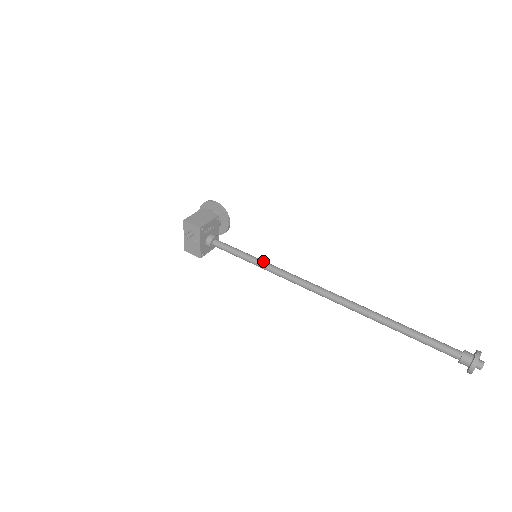
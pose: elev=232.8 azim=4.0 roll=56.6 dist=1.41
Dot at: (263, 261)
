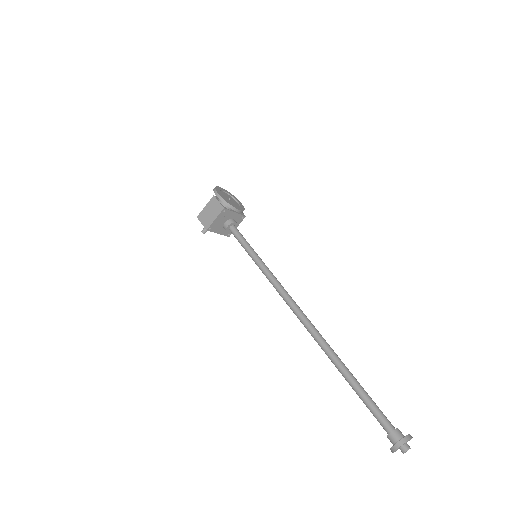
Dot at: (260, 265)
